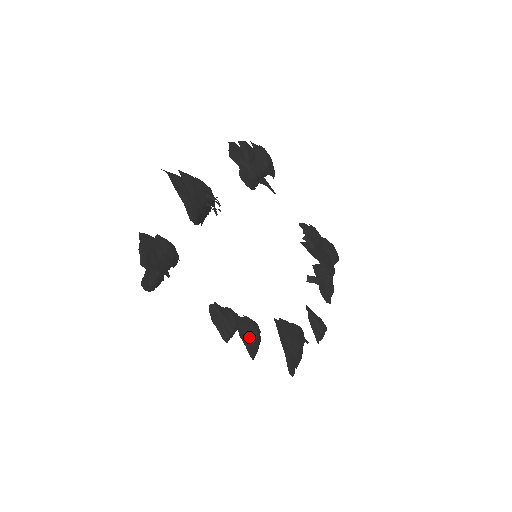
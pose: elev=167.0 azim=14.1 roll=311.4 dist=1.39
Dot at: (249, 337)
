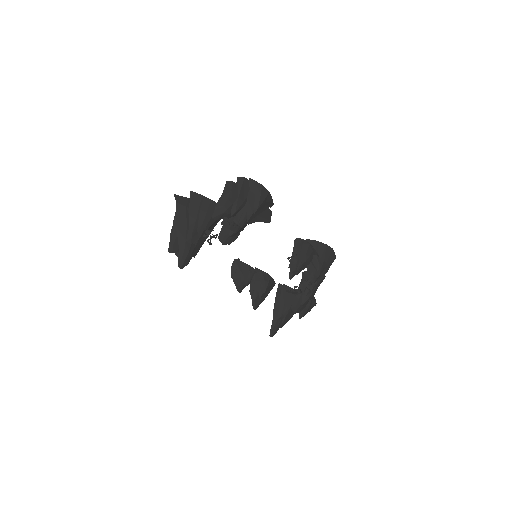
Dot at: (257, 292)
